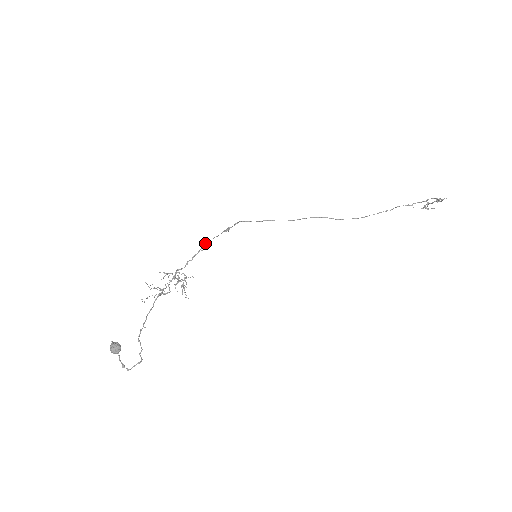
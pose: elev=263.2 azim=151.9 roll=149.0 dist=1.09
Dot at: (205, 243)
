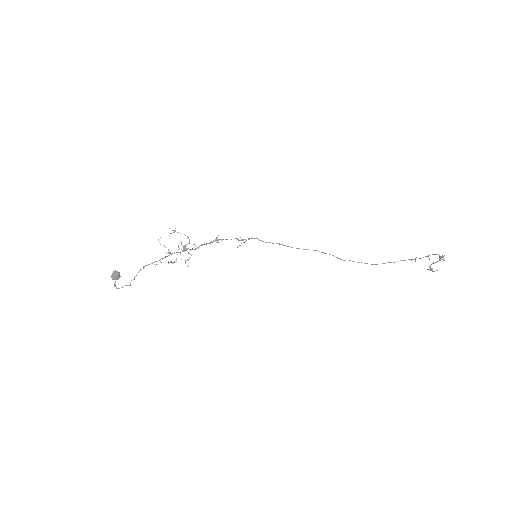
Dot at: (218, 239)
